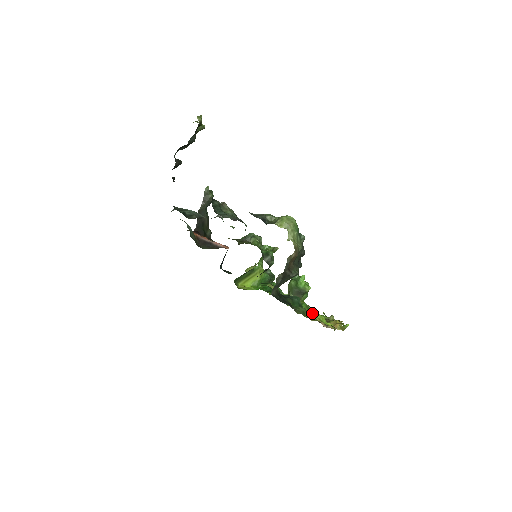
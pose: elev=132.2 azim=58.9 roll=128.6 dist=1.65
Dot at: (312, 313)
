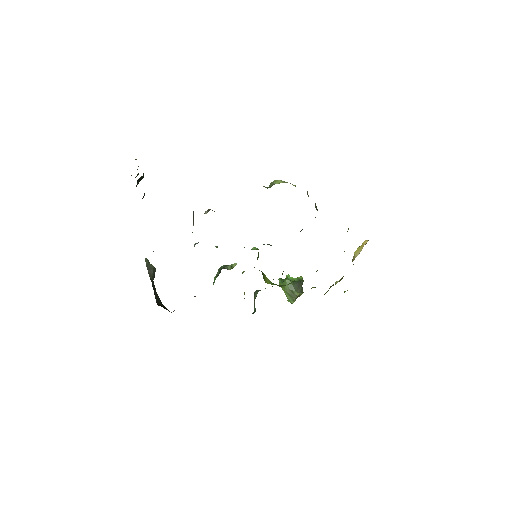
Dot at: occluded
